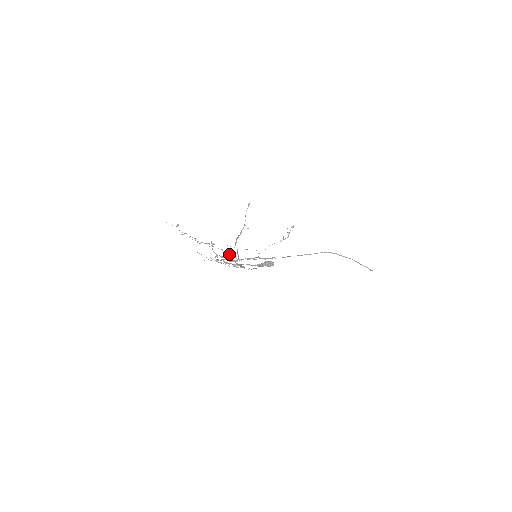
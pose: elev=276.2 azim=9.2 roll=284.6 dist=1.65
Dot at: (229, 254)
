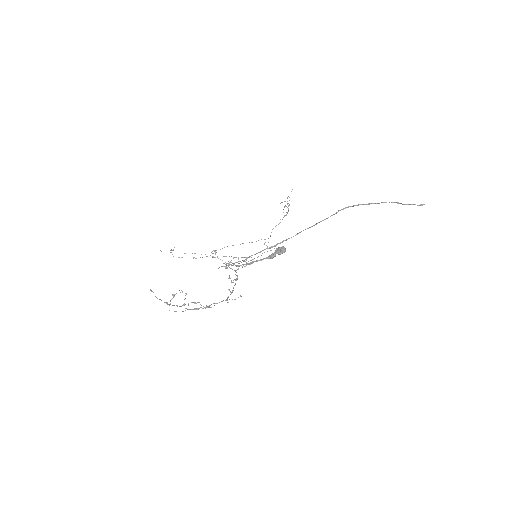
Dot at: occluded
